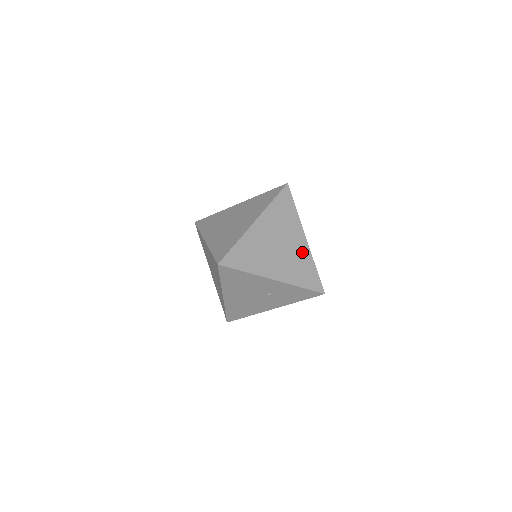
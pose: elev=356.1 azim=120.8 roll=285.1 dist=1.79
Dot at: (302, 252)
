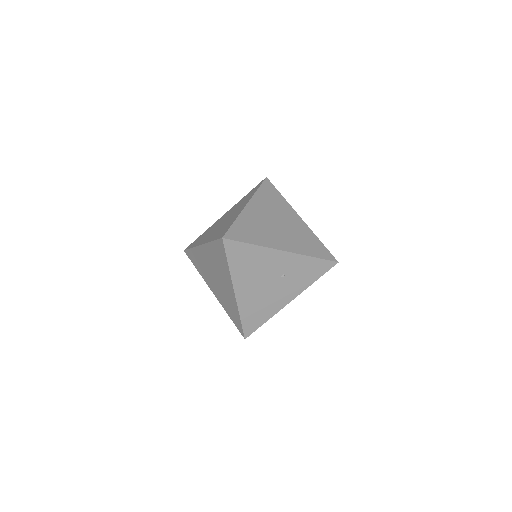
Dot at: (301, 228)
